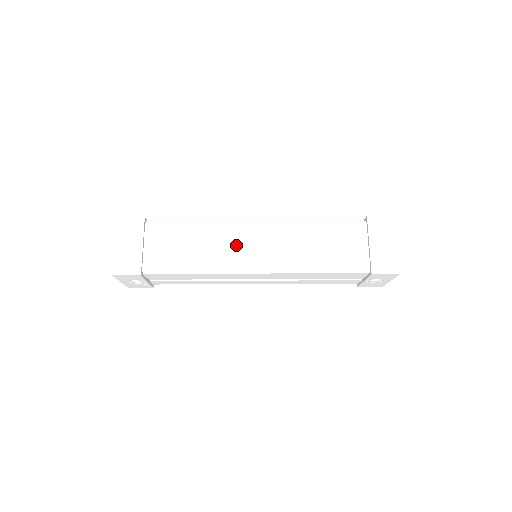
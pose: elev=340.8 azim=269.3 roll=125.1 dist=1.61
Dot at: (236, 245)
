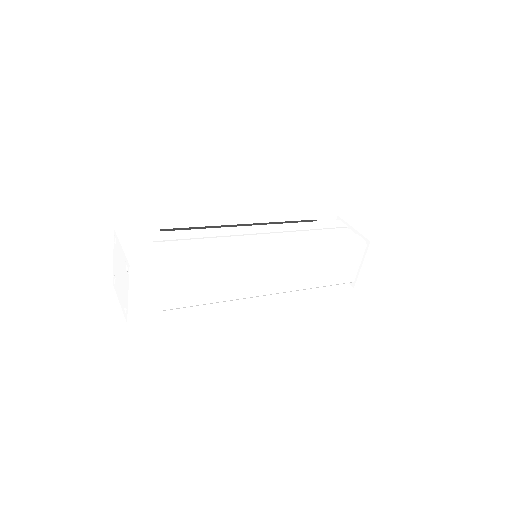
Dot at: (254, 277)
